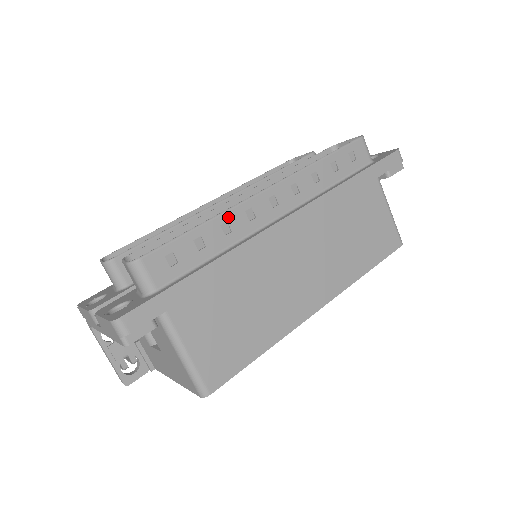
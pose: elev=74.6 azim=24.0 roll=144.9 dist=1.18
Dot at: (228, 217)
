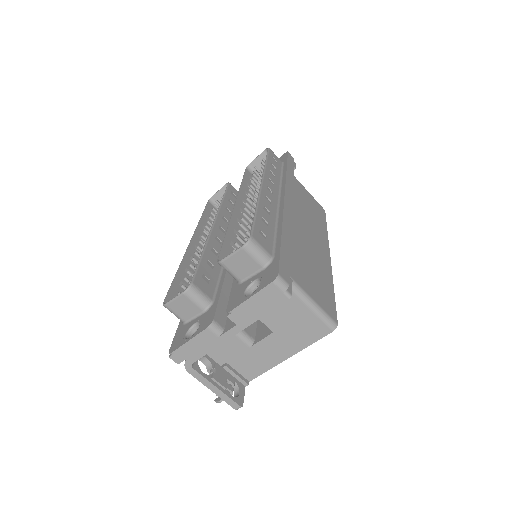
Dot at: (262, 203)
